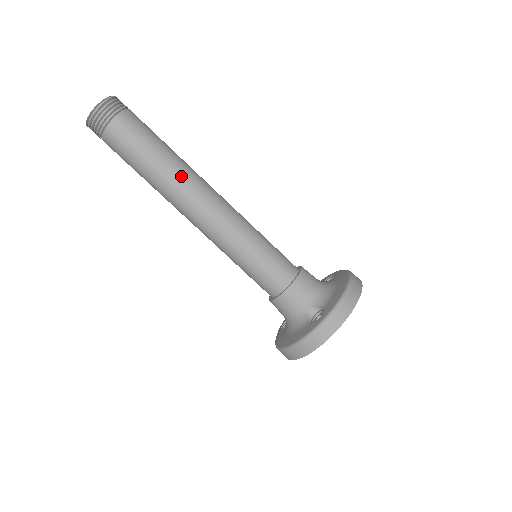
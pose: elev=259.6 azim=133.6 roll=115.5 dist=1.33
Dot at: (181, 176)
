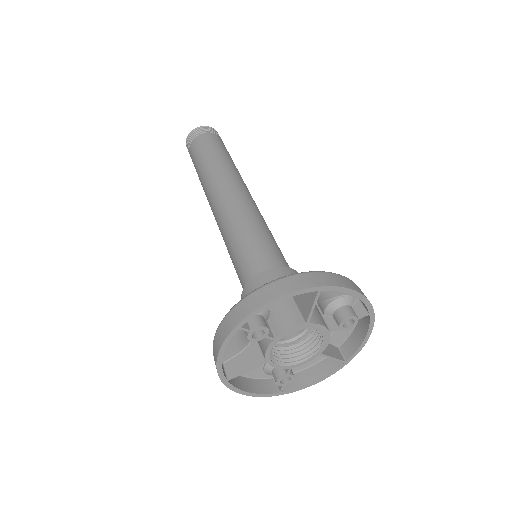
Dot at: (214, 173)
